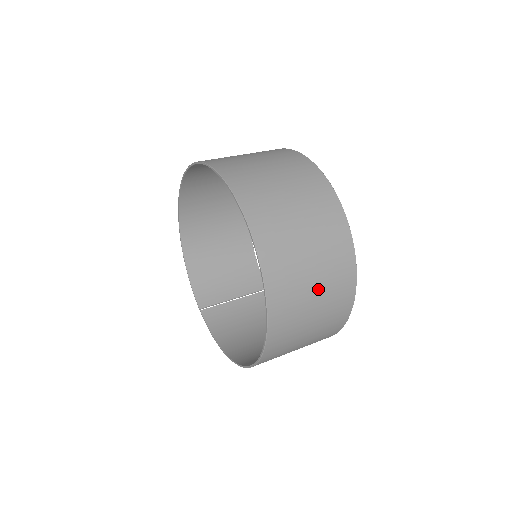
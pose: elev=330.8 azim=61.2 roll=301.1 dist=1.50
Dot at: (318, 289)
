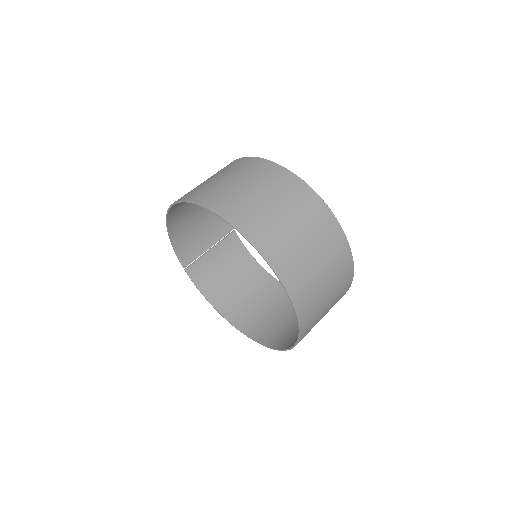
Dot at: occluded
